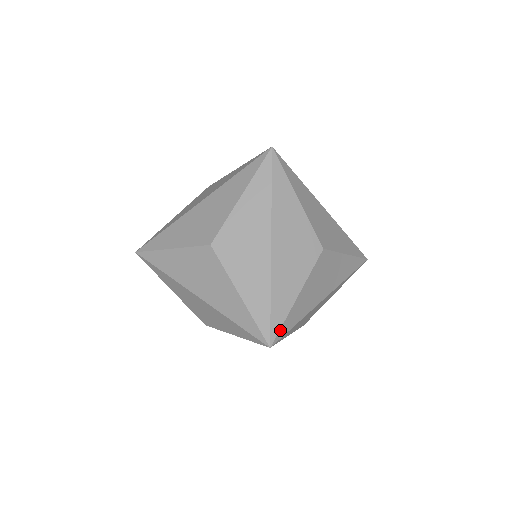
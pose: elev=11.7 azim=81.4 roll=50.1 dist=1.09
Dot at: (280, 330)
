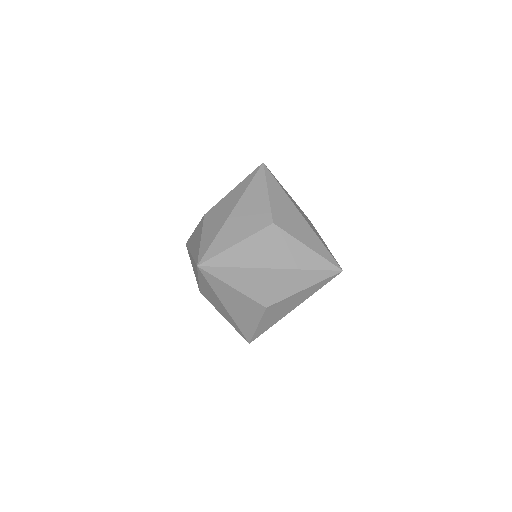
Dot at: (337, 262)
